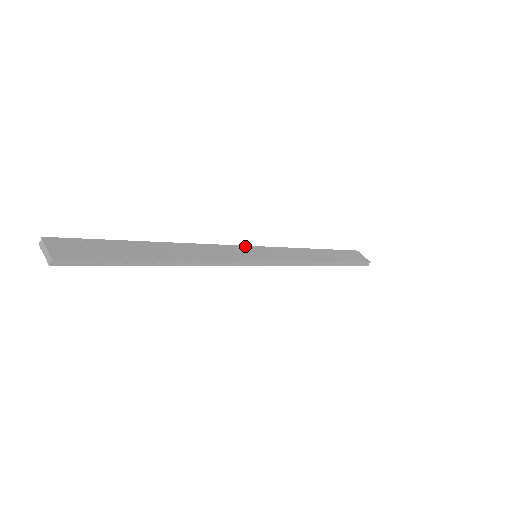
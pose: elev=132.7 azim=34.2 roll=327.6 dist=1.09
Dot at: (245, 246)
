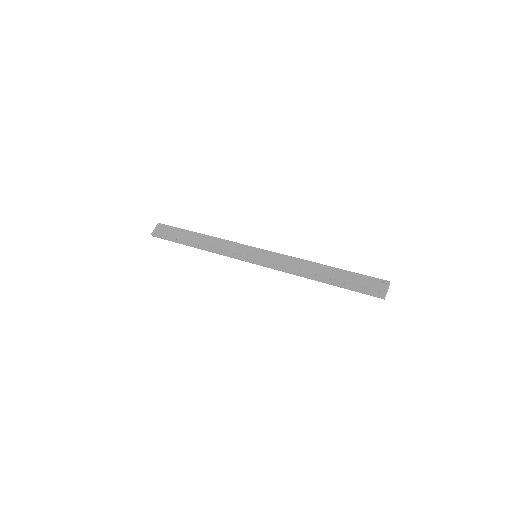
Dot at: (254, 247)
